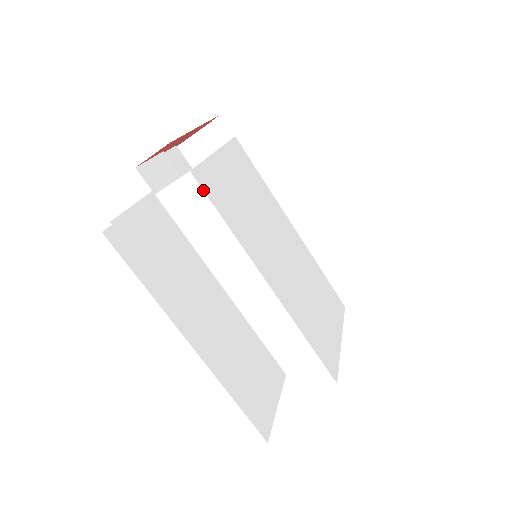
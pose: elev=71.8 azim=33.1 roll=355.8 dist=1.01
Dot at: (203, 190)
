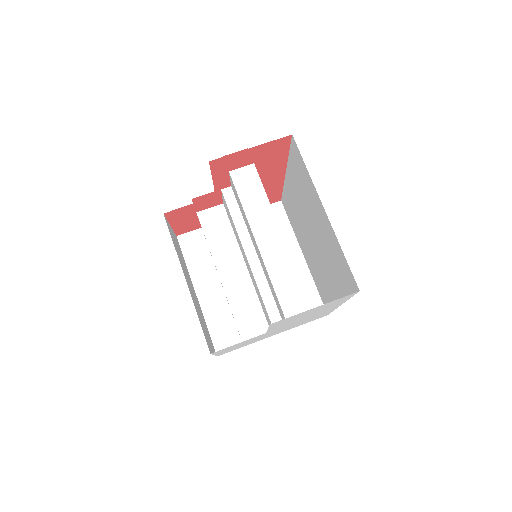
Dot at: (258, 174)
